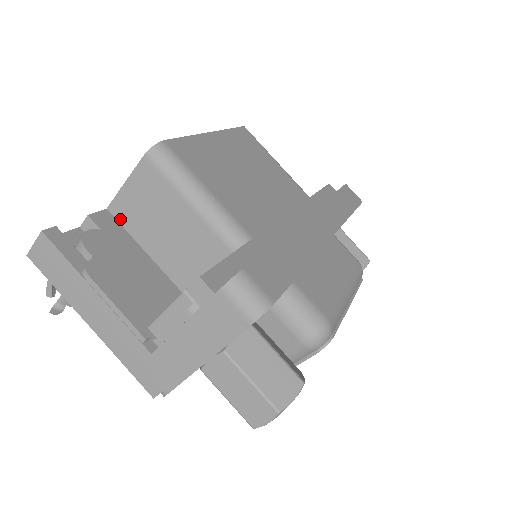
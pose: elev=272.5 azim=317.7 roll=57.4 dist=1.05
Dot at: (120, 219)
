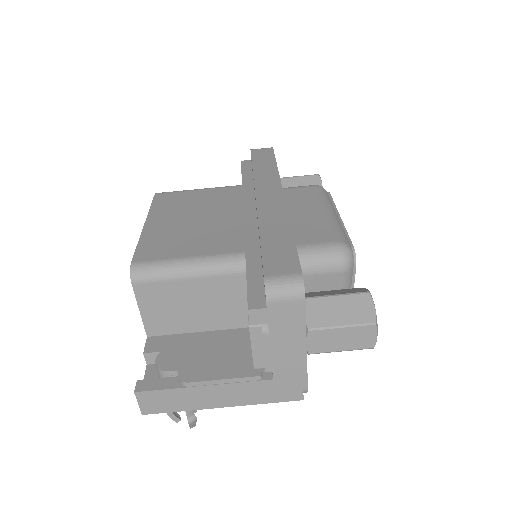
Dot at: (161, 333)
